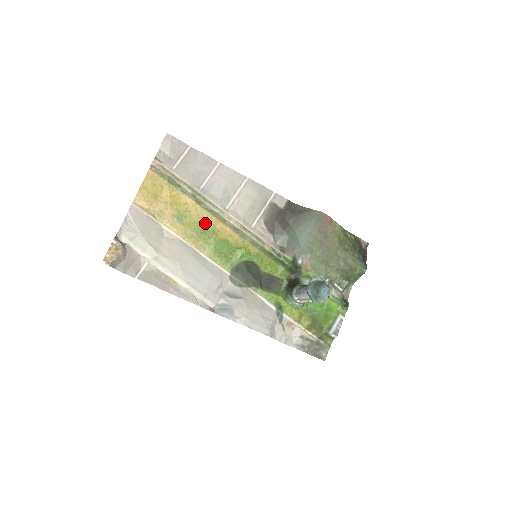
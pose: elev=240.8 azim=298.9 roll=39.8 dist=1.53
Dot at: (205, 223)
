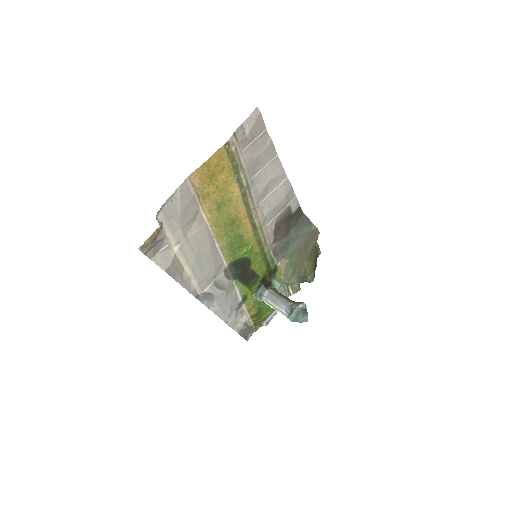
Dot at: (236, 216)
